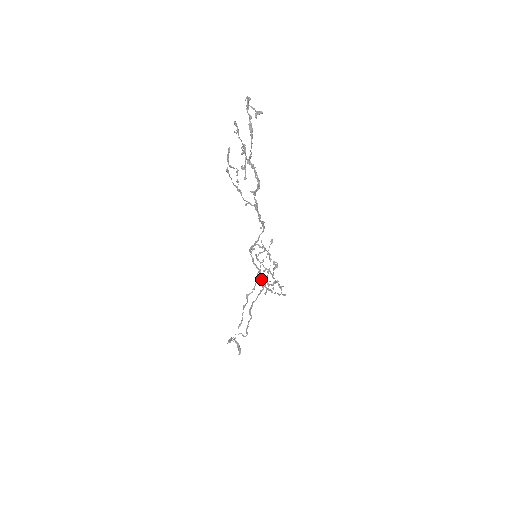
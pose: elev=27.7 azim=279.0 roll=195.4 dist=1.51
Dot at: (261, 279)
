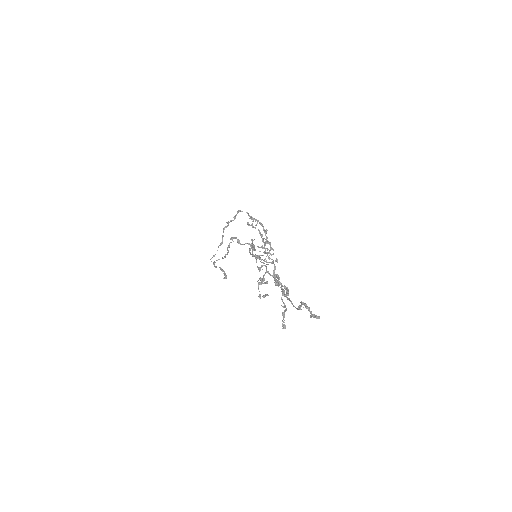
Dot at: (254, 250)
